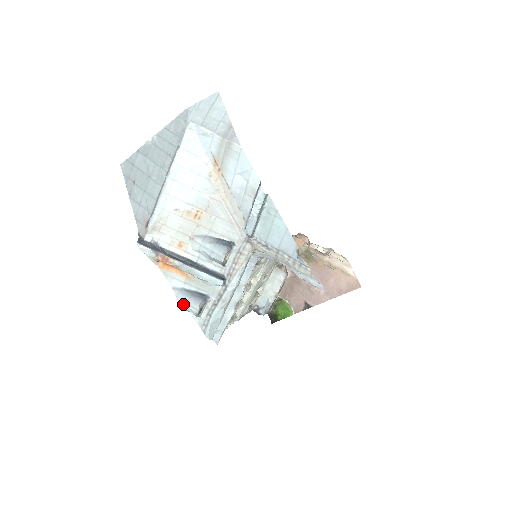
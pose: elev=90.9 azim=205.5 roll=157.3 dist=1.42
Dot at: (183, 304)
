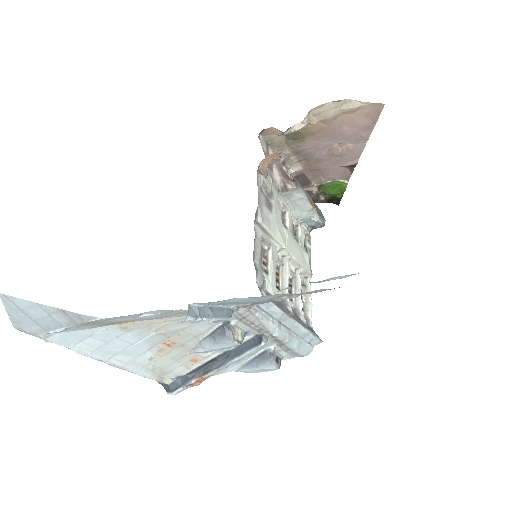
Dot at: (259, 372)
